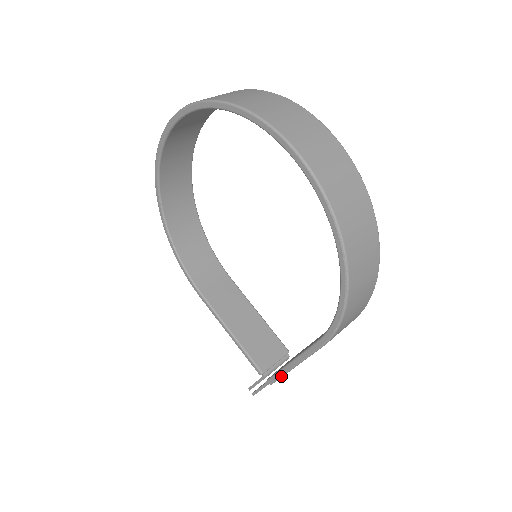
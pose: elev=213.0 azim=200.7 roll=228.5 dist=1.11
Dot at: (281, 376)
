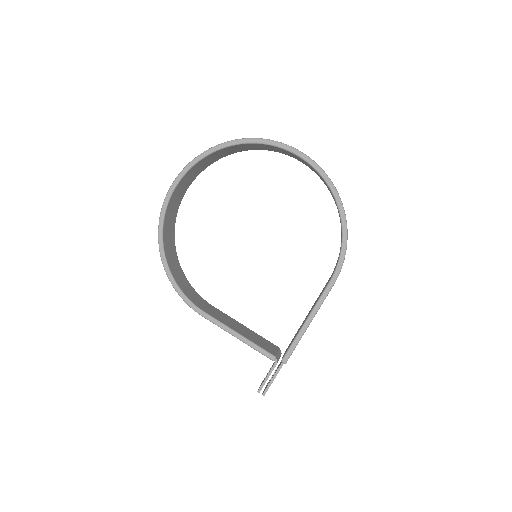
Dot at: (297, 344)
